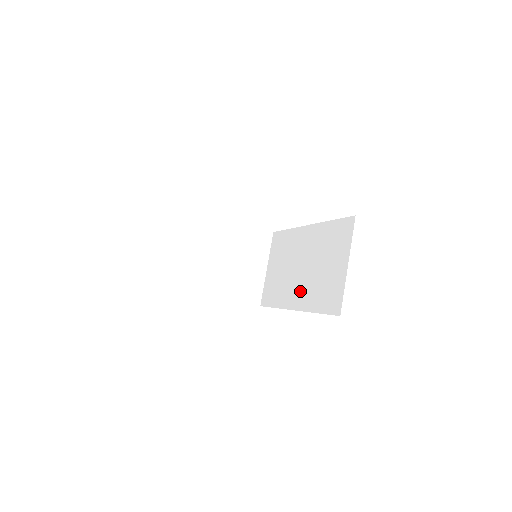
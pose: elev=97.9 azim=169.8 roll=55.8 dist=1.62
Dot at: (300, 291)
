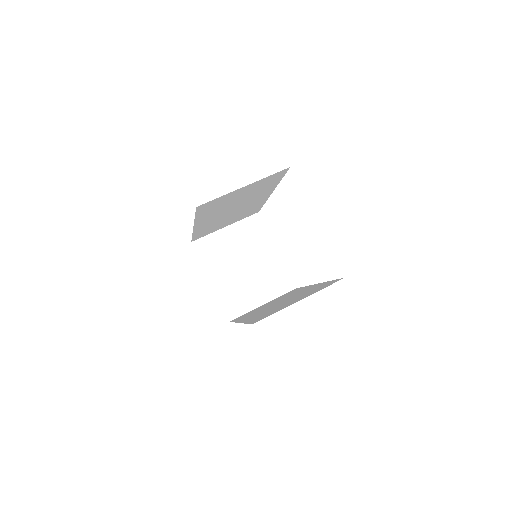
Dot at: (258, 313)
